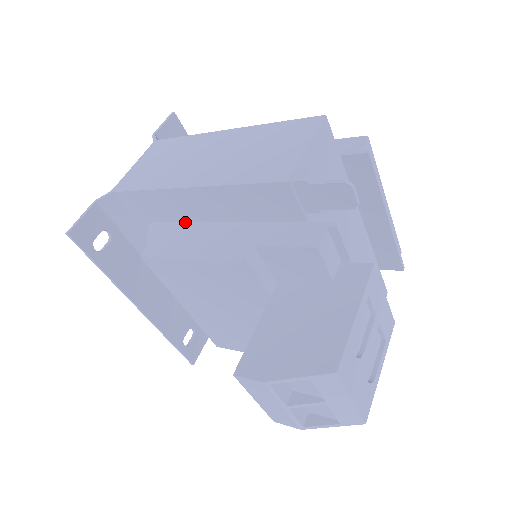
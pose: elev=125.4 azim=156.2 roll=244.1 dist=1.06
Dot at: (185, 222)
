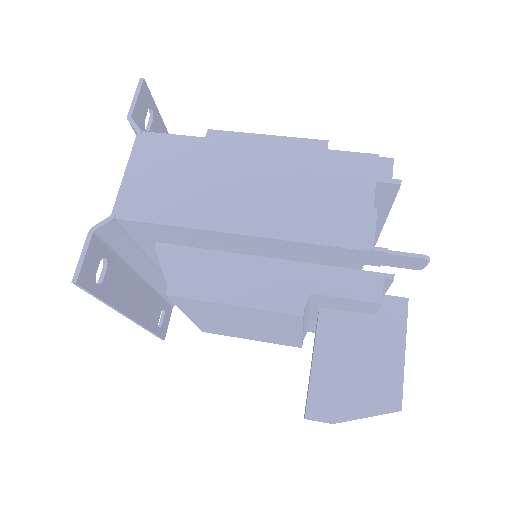
Dot at: (207, 249)
